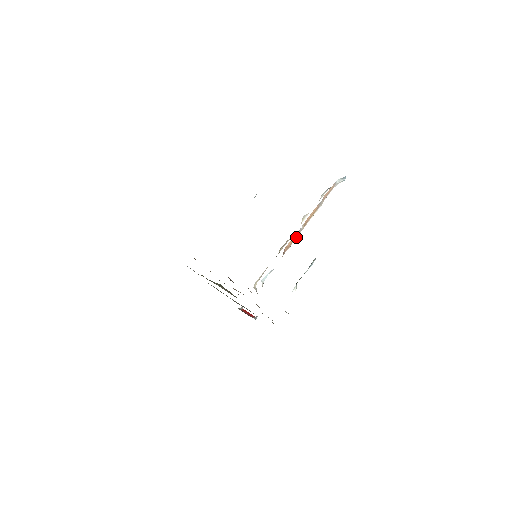
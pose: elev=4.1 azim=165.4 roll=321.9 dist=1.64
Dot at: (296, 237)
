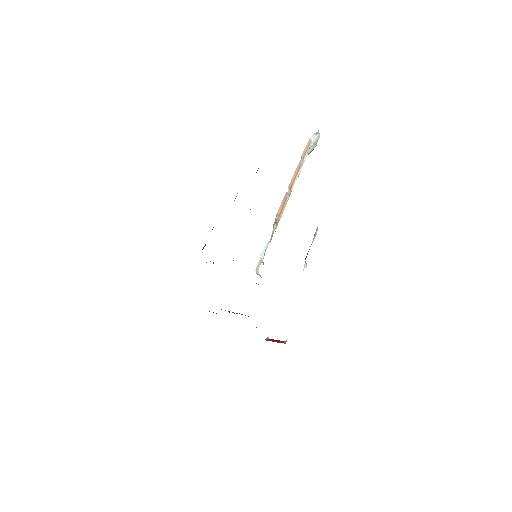
Dot at: (285, 204)
